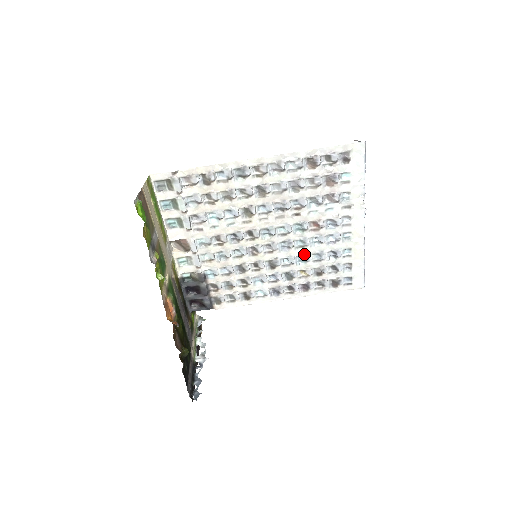
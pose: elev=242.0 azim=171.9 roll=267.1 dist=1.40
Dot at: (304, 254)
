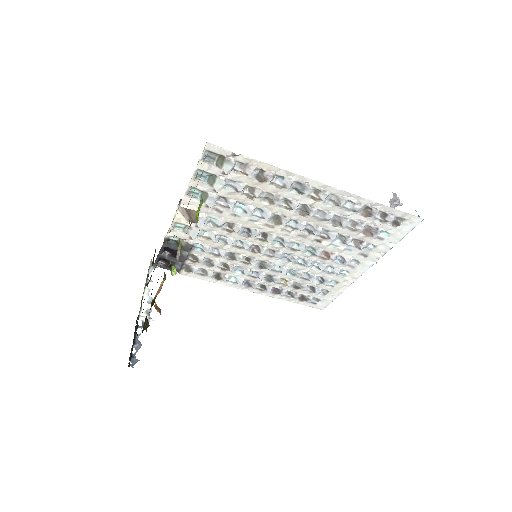
Dot at: (297, 269)
